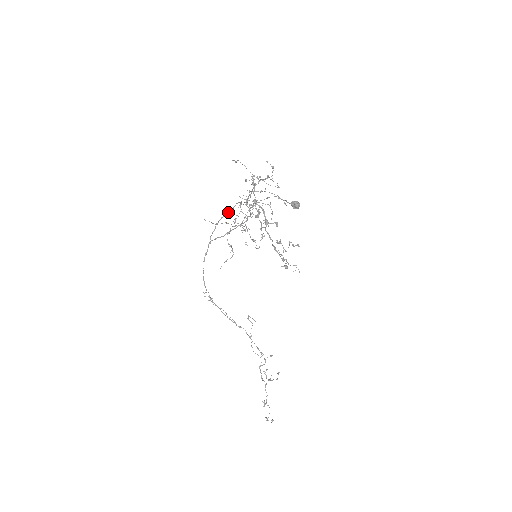
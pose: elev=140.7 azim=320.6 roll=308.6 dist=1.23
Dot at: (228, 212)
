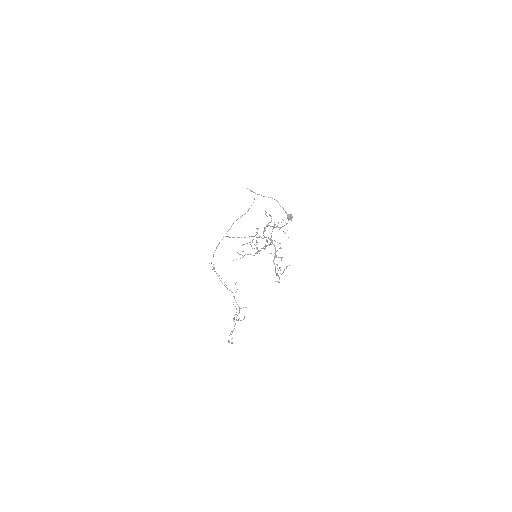
Dot at: occluded
